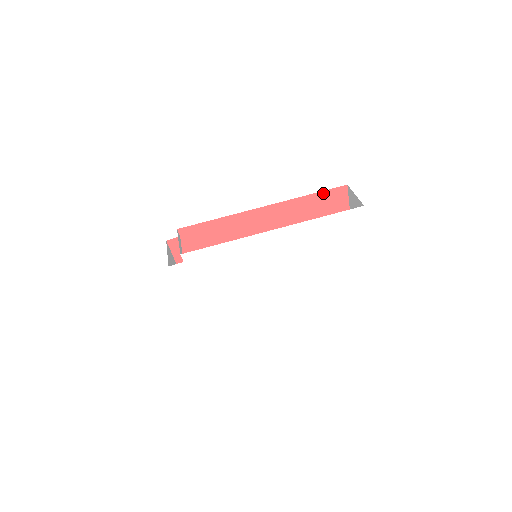
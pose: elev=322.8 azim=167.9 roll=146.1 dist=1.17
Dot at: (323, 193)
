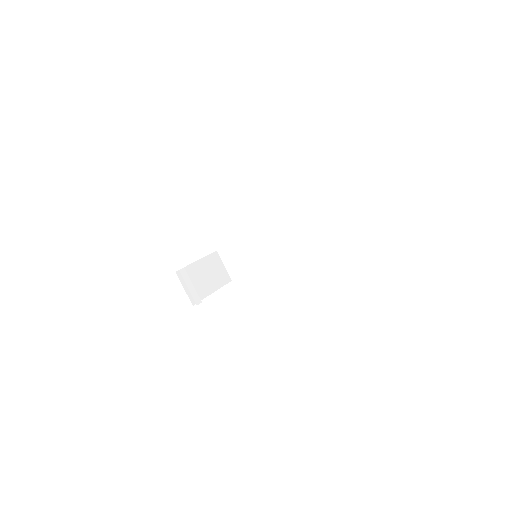
Dot at: occluded
